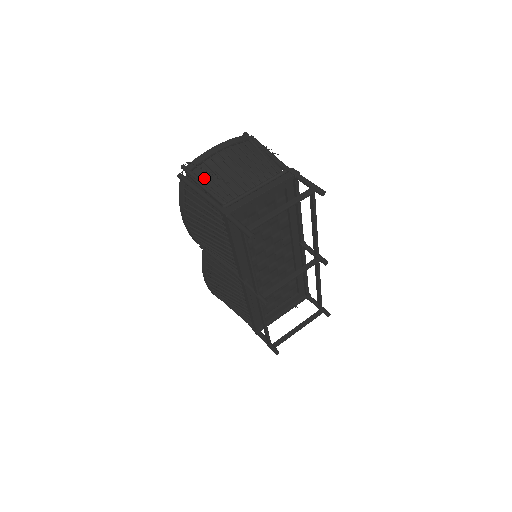
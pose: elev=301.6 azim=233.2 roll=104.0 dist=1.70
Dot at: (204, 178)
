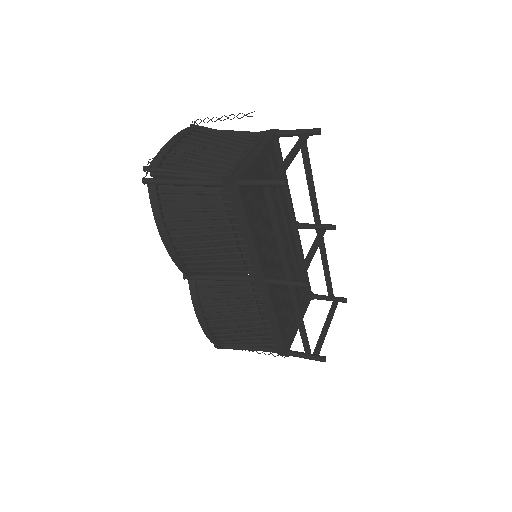
Dot at: (179, 168)
